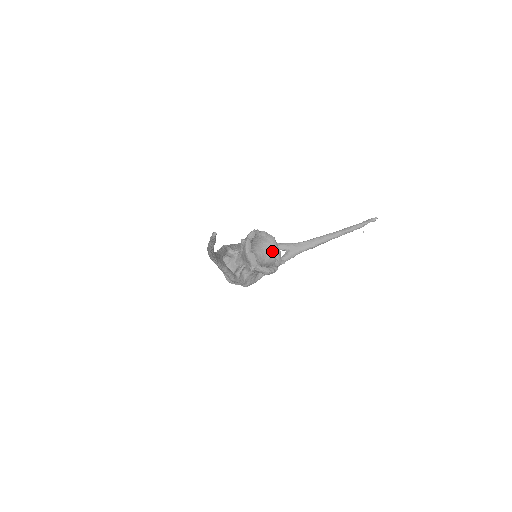
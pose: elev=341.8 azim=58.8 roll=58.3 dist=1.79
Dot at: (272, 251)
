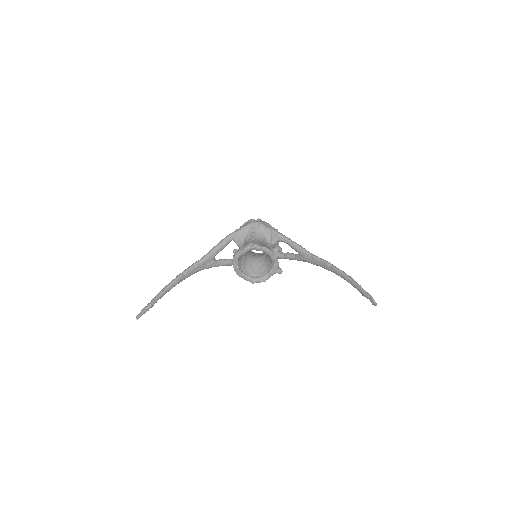
Dot at: (271, 260)
